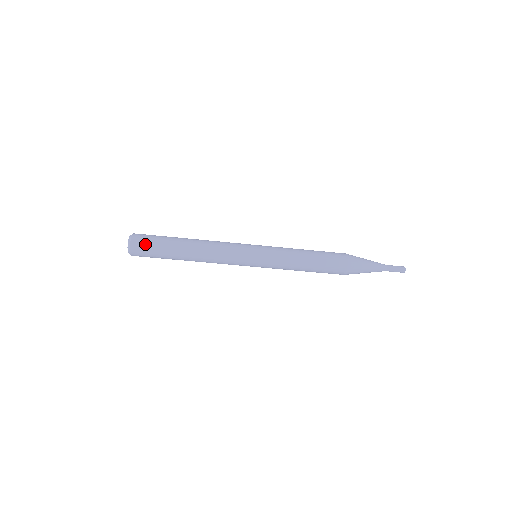
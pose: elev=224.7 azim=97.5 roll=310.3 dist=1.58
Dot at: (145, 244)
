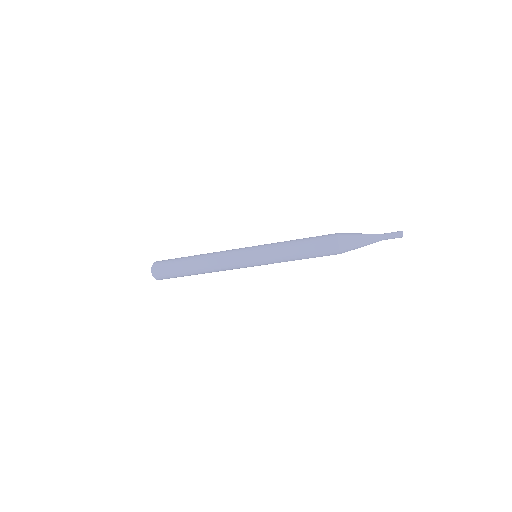
Dot at: (163, 263)
